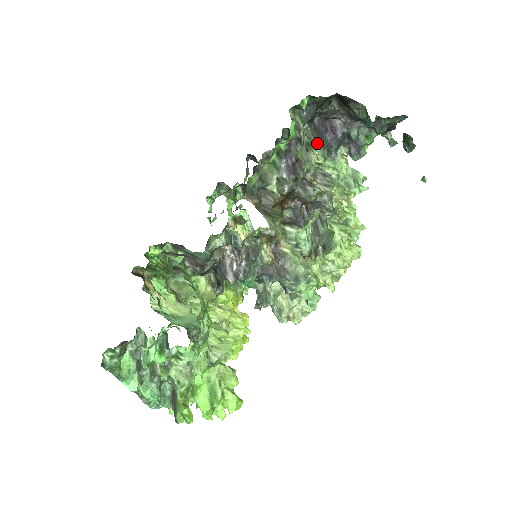
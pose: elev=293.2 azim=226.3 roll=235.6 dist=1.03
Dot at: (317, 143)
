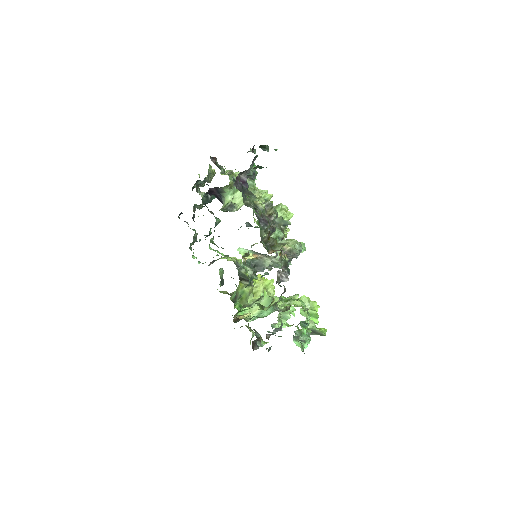
Dot at: (251, 197)
